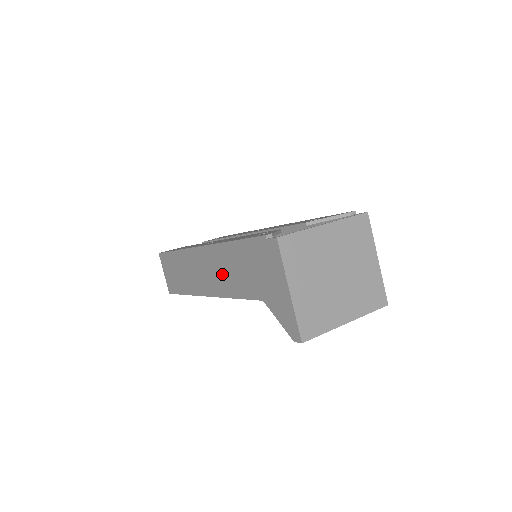
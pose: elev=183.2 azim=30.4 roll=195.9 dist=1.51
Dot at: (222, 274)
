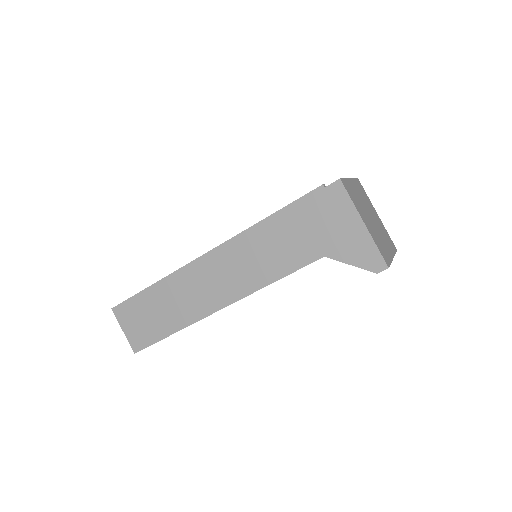
Dot at: (251, 264)
